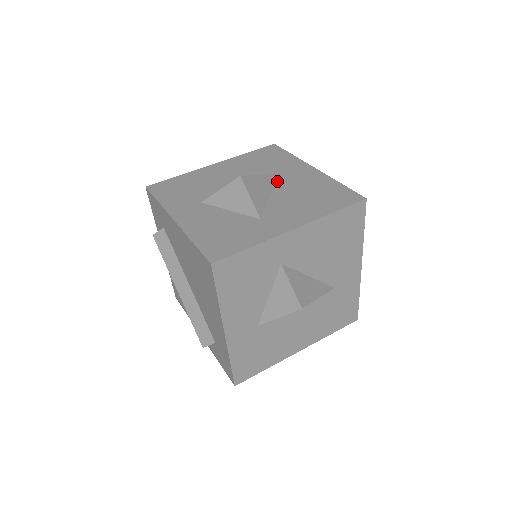
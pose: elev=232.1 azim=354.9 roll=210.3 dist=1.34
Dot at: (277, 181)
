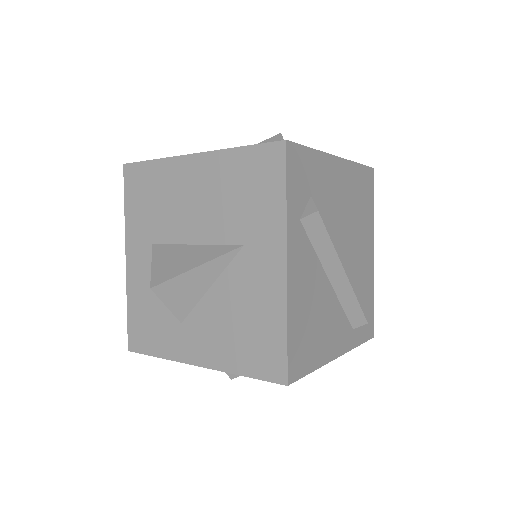
Dot at: (230, 262)
